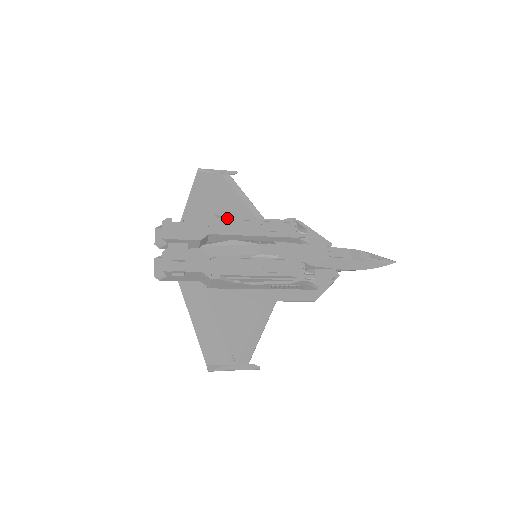
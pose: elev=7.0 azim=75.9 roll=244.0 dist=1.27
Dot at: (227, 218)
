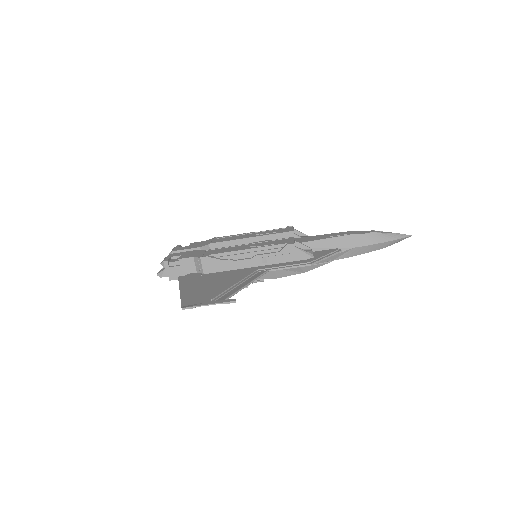
Dot at: (228, 236)
